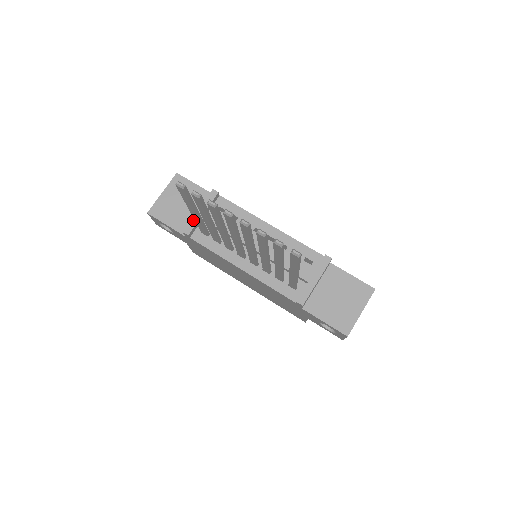
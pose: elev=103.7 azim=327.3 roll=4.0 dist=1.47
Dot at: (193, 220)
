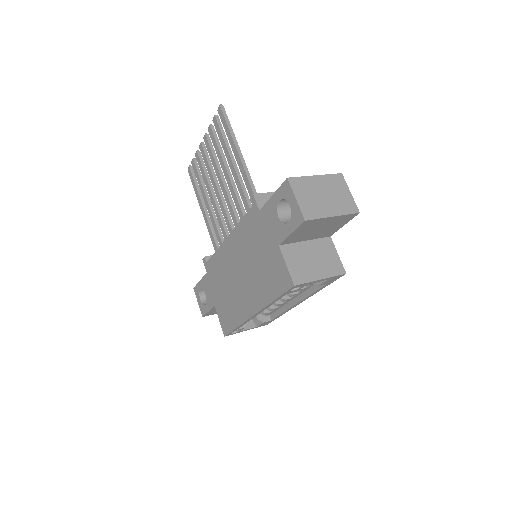
Dot at: occluded
